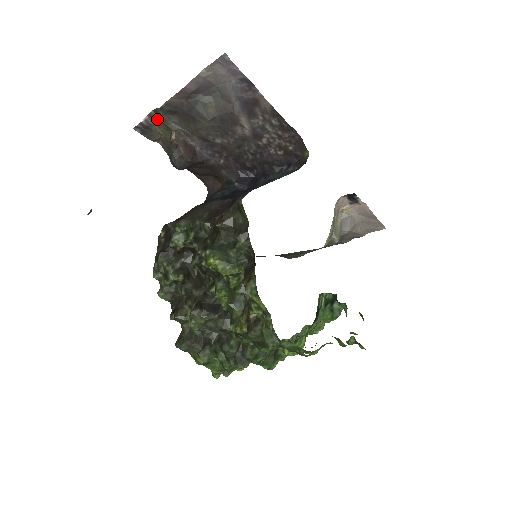
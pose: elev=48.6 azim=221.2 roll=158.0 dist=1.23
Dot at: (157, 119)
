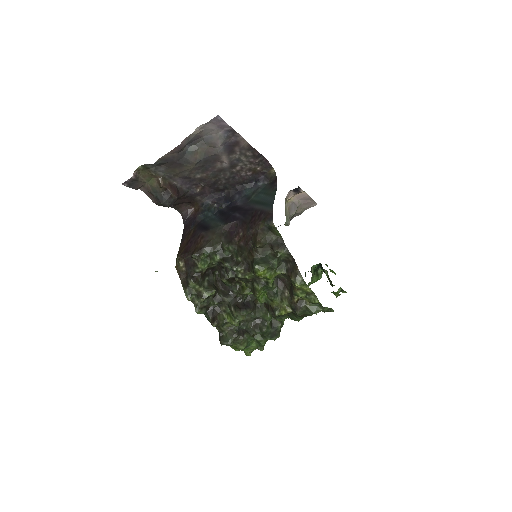
Dot at: (144, 171)
